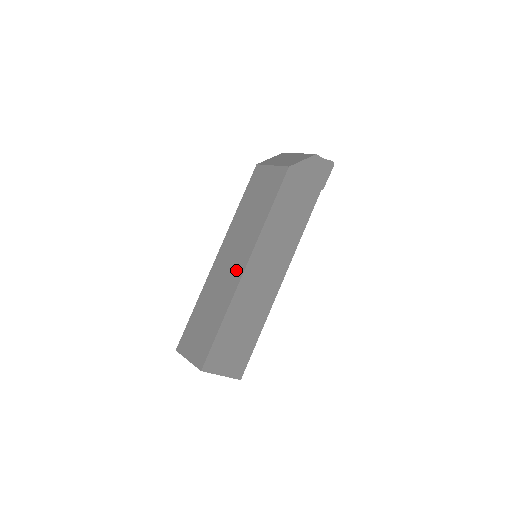
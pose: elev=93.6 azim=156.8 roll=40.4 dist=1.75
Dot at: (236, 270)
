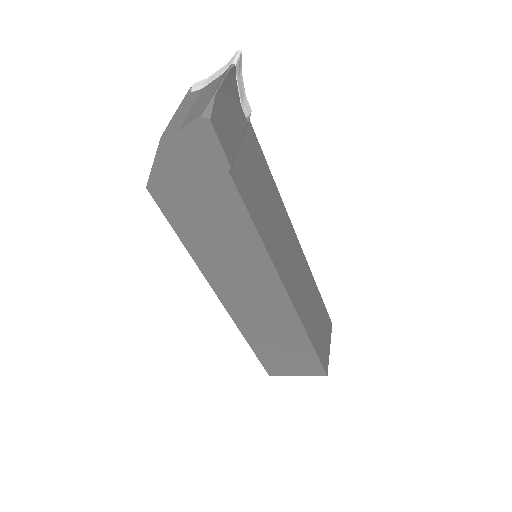
Dot at: occluded
